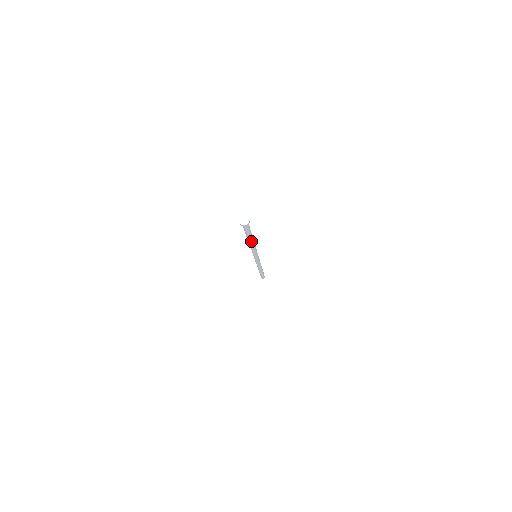
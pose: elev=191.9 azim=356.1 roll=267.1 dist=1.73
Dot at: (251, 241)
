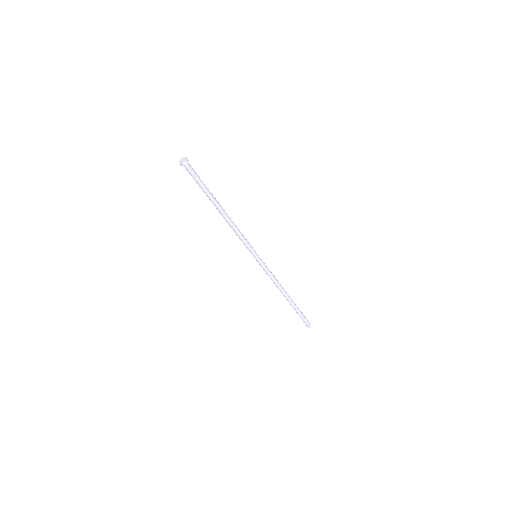
Dot at: (220, 207)
